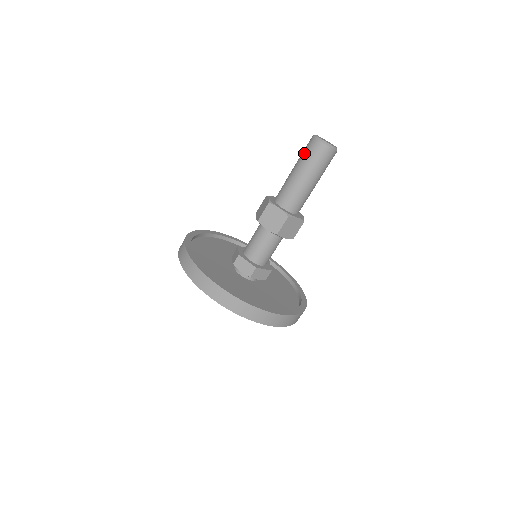
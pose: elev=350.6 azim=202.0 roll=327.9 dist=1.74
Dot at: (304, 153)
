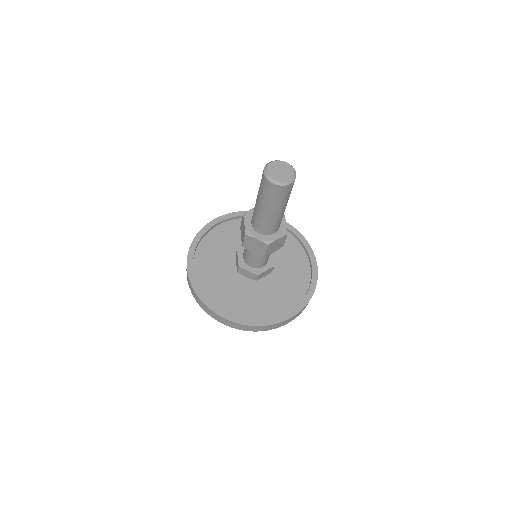
Dot at: (261, 189)
